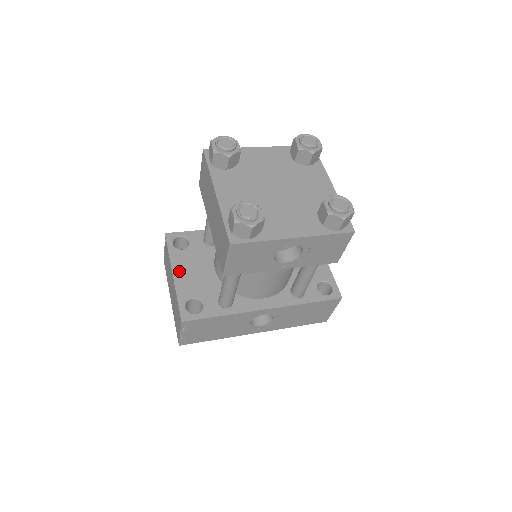
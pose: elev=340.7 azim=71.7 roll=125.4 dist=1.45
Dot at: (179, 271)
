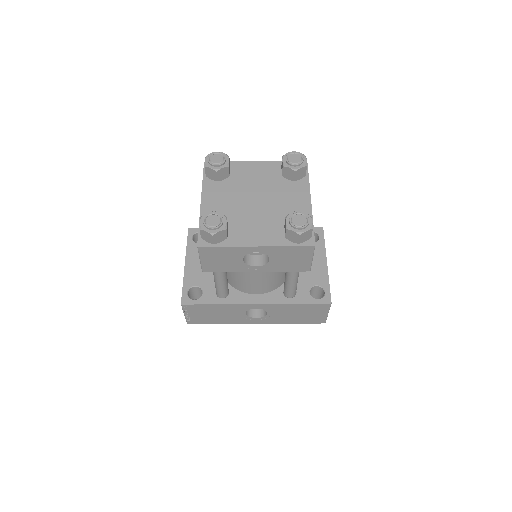
Dot at: (191, 262)
